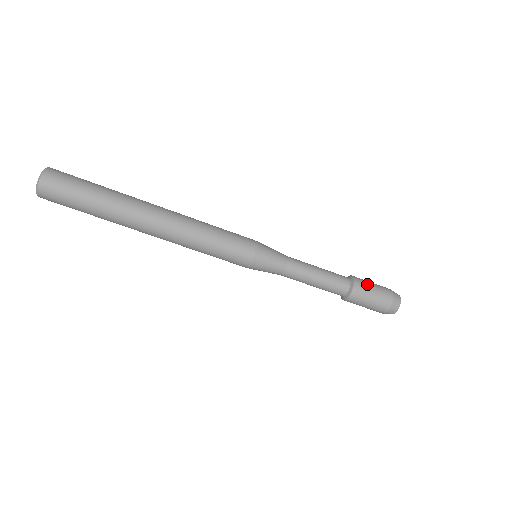
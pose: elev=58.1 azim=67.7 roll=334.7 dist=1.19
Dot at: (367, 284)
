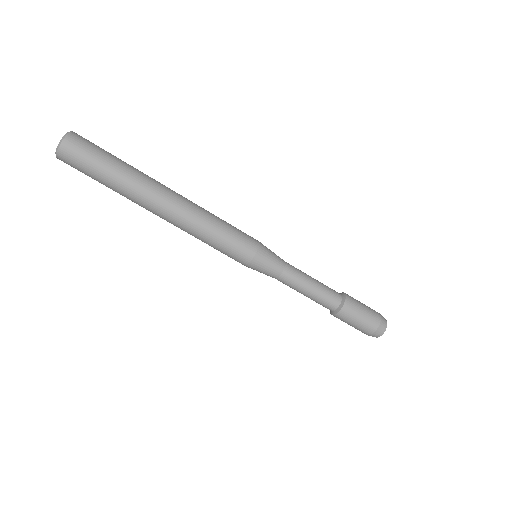
Dot at: (357, 301)
